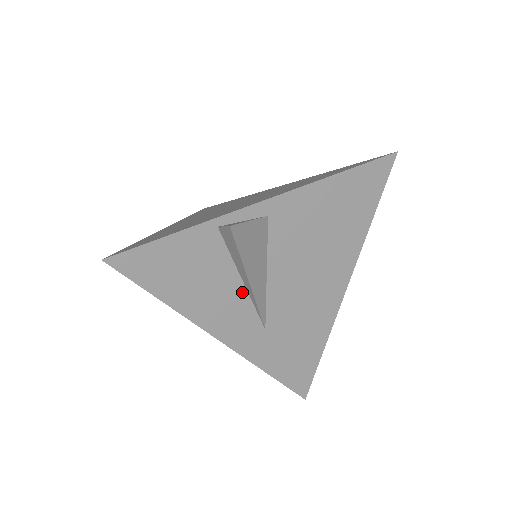
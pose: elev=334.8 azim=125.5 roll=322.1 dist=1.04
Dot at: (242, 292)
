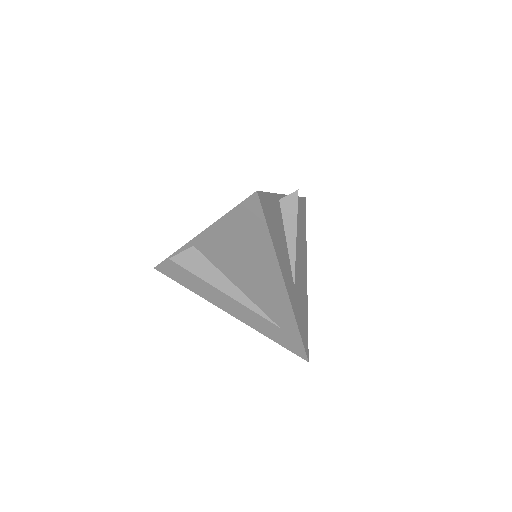
Dot at: (287, 252)
